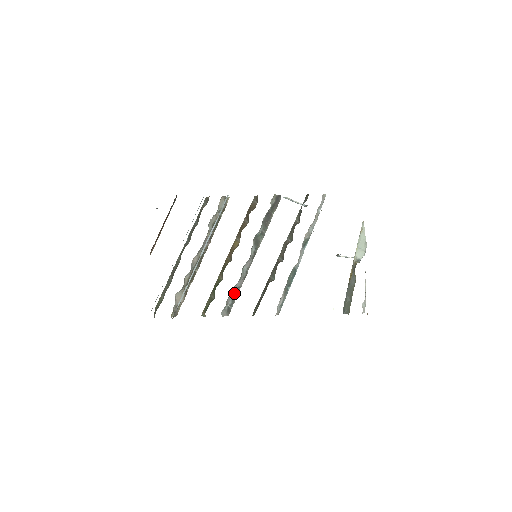
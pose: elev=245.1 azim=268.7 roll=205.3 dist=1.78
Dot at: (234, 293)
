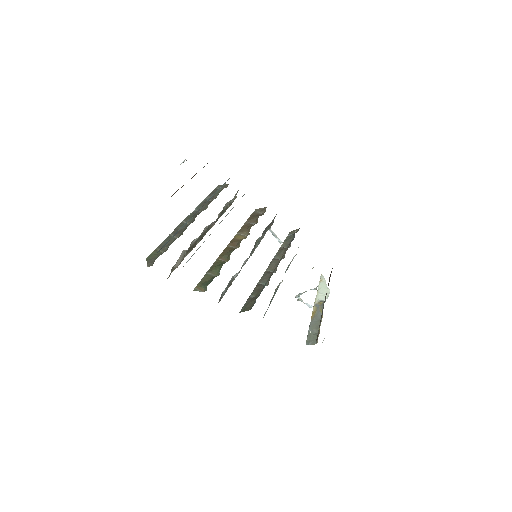
Dot at: (230, 282)
